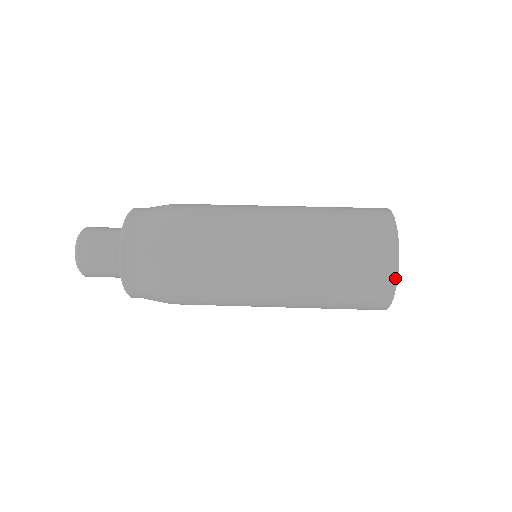
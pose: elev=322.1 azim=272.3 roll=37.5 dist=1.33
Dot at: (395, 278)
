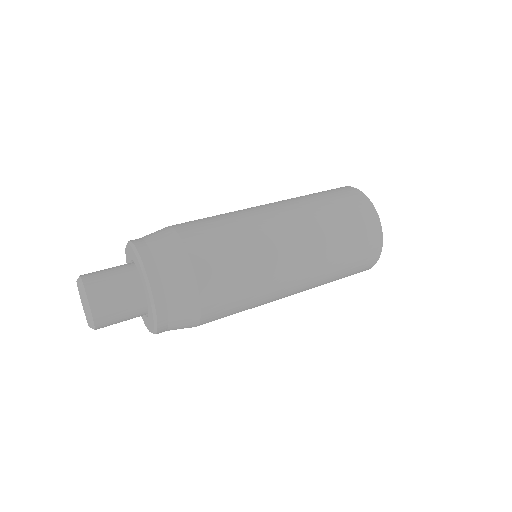
Dot at: (378, 257)
